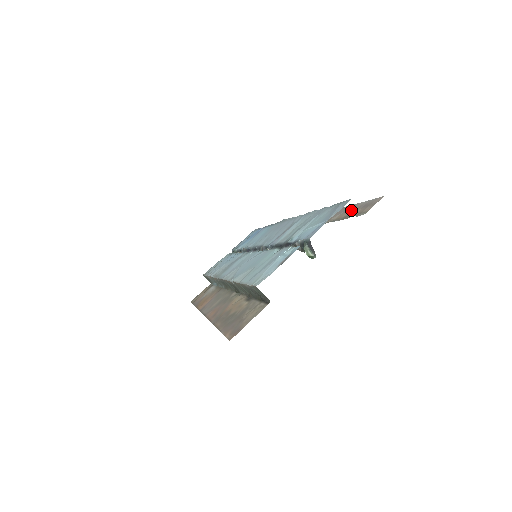
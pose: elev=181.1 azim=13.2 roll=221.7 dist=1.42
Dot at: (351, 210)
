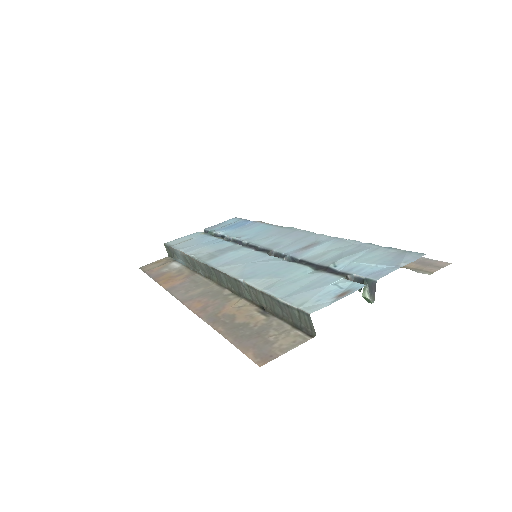
Dot at: occluded
